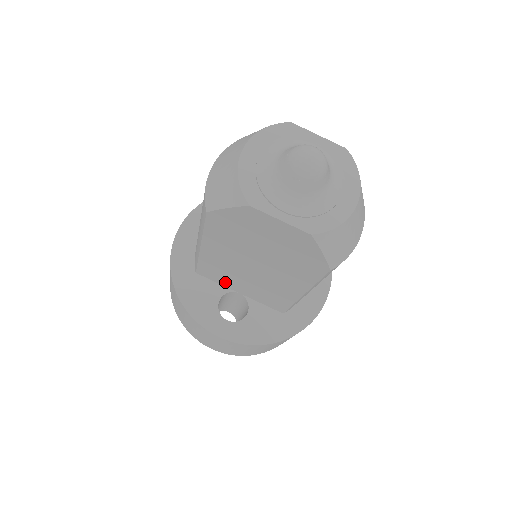
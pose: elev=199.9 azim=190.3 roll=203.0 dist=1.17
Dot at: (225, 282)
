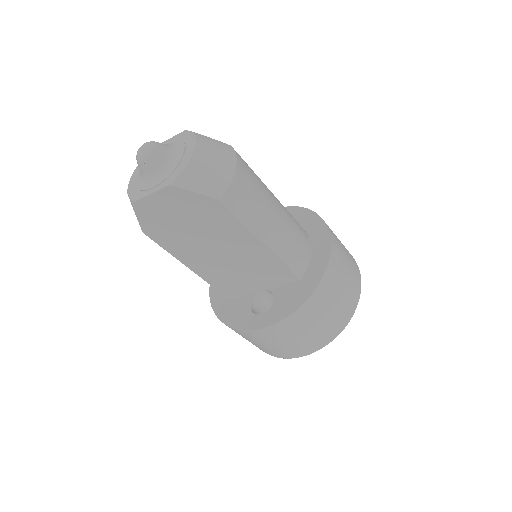
Dot at: (244, 289)
